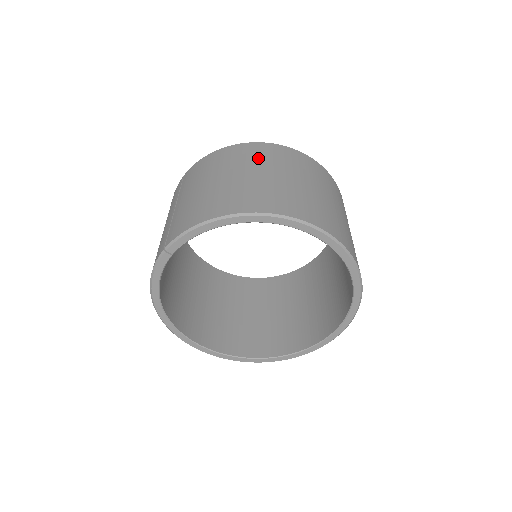
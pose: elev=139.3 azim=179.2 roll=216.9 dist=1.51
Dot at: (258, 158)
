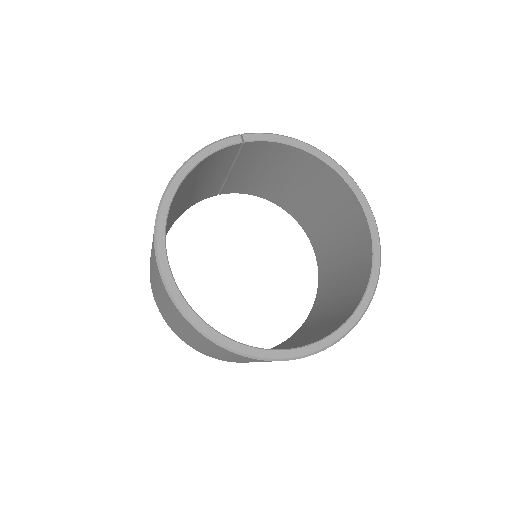
Dot at: occluded
